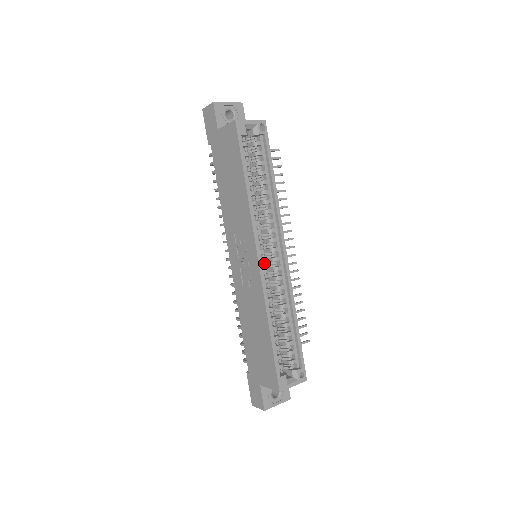
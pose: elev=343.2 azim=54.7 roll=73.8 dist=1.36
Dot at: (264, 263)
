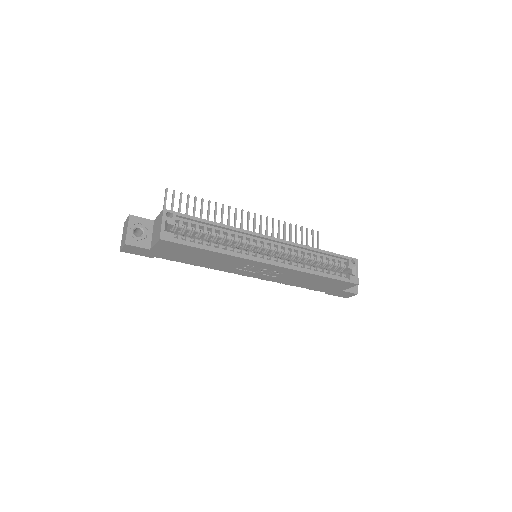
Dot at: (273, 259)
